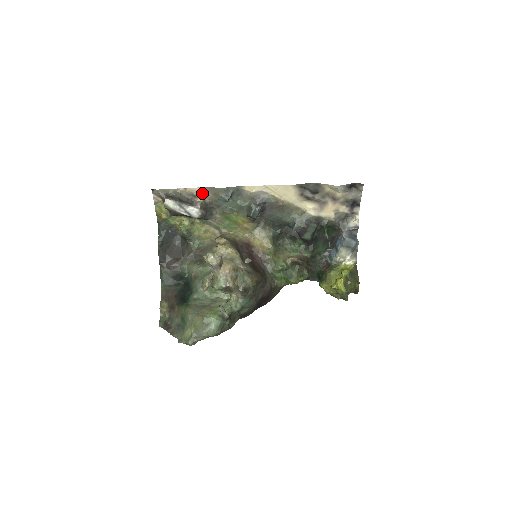
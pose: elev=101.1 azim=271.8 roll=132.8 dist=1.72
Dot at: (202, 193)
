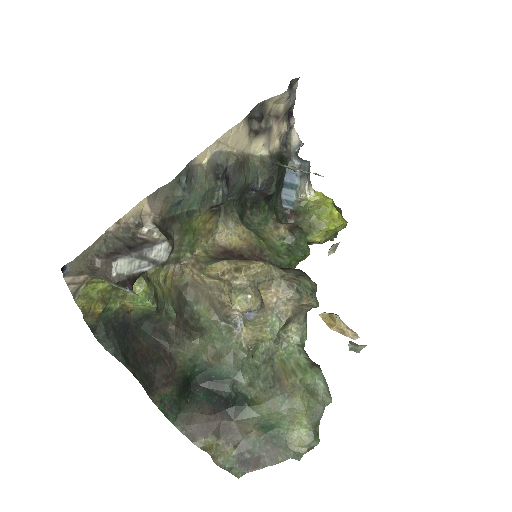
Dot at: (144, 212)
